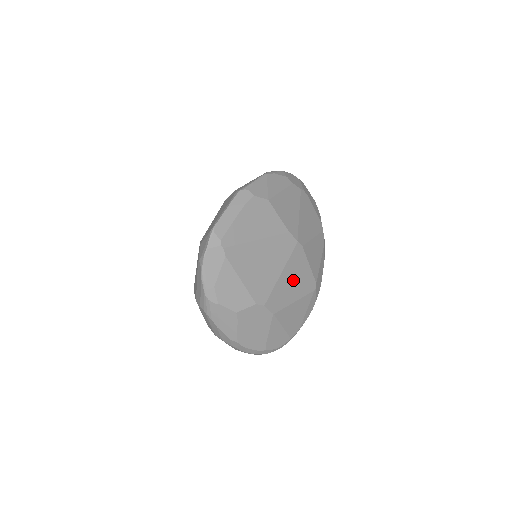
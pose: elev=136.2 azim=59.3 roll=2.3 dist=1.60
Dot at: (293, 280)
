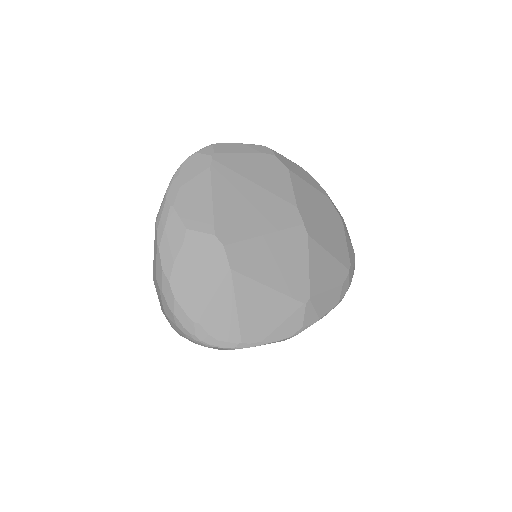
Dot at: (278, 259)
